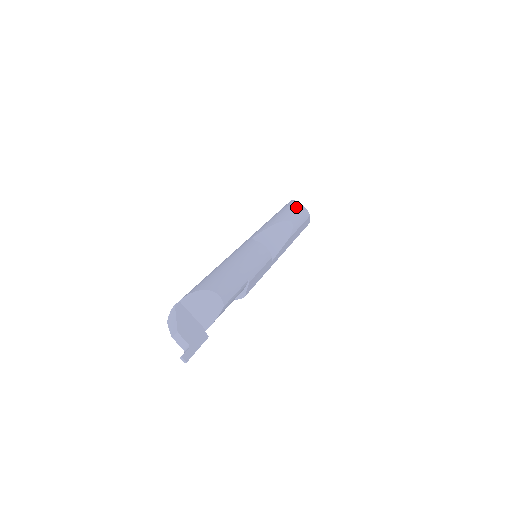
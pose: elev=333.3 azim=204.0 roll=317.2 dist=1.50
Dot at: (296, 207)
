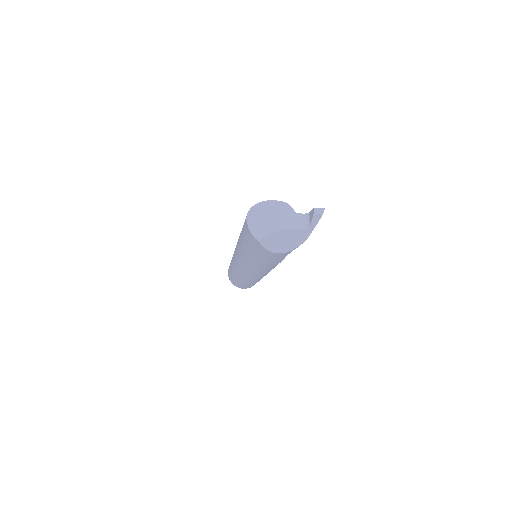
Dot at: occluded
